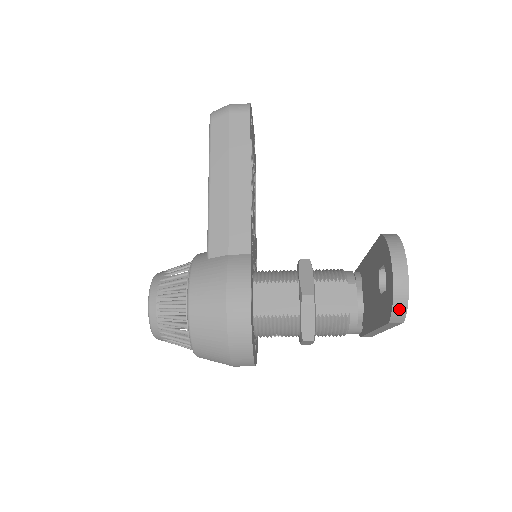
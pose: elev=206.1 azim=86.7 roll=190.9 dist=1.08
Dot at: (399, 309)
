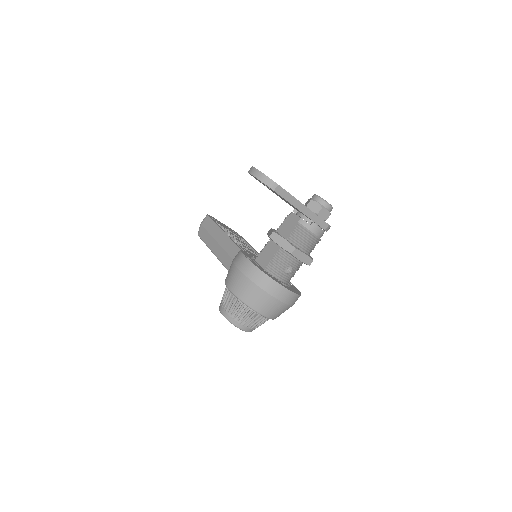
Dot at: (267, 181)
